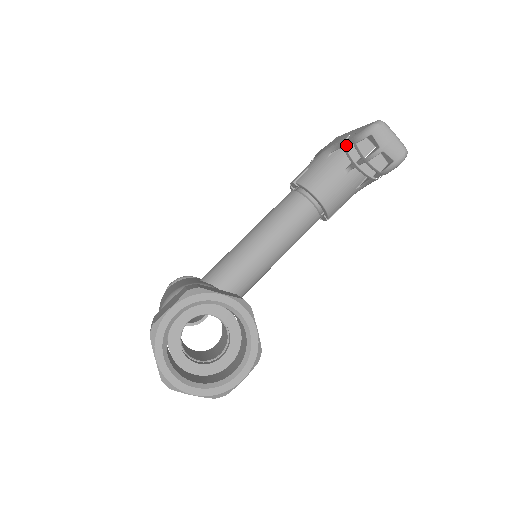
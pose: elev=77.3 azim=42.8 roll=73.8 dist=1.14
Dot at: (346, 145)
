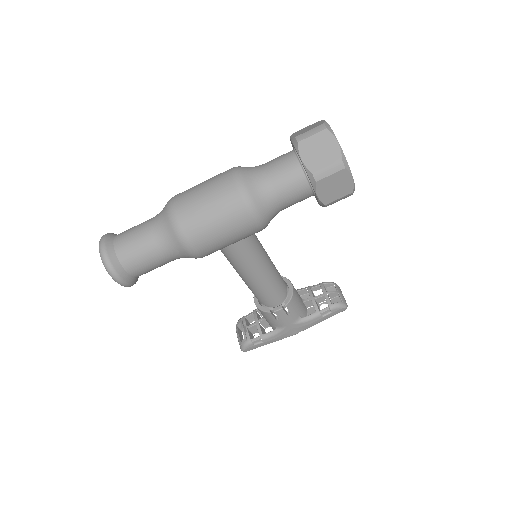
Dot at: (310, 287)
